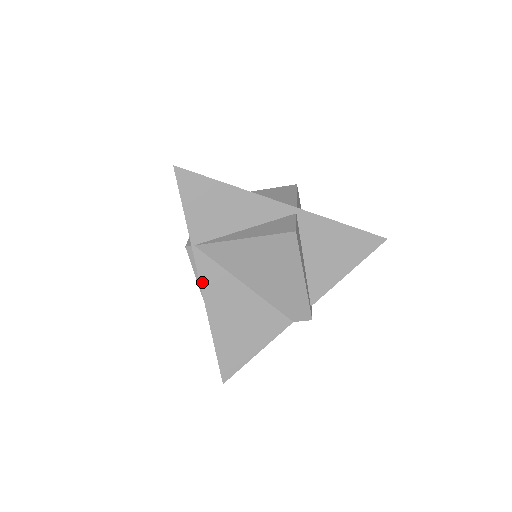
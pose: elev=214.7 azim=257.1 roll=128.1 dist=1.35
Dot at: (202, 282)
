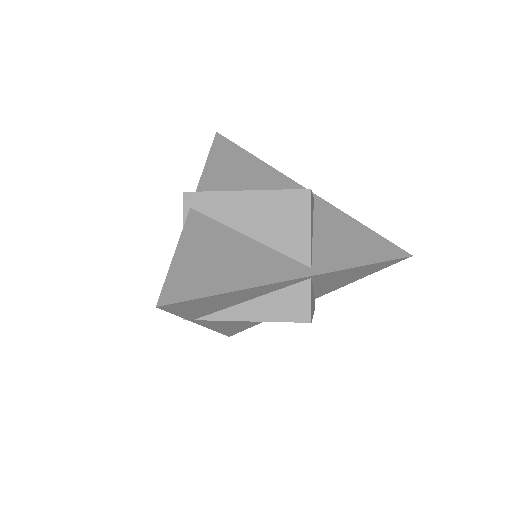
Dot at: (205, 325)
